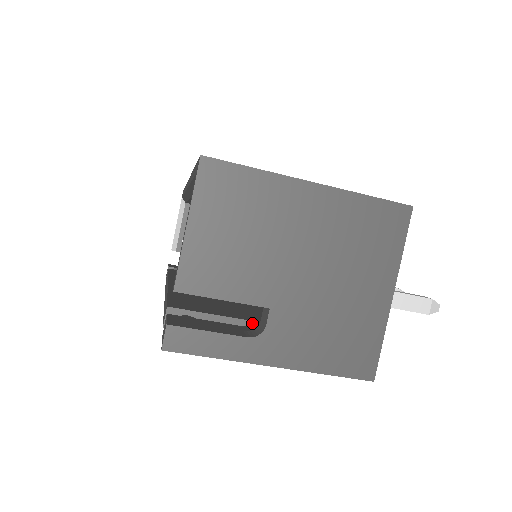
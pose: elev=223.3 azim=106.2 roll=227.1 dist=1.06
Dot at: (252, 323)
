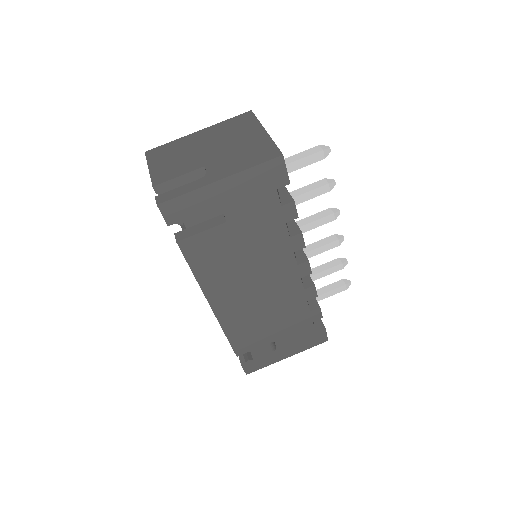
Dot at: occluded
